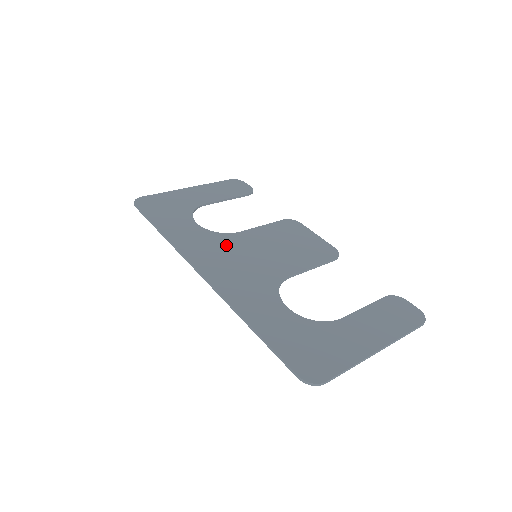
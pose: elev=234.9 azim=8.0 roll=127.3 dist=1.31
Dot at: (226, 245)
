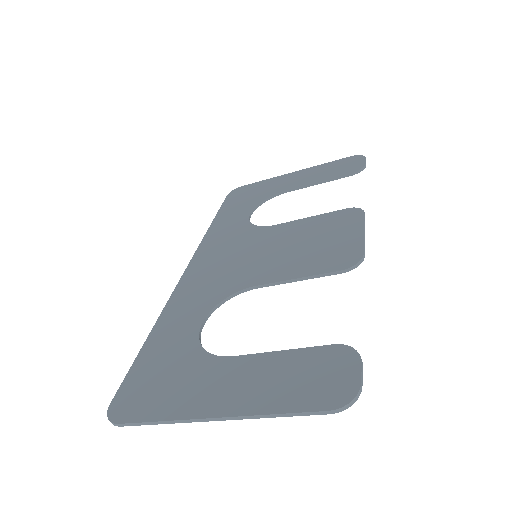
Dot at: (243, 240)
